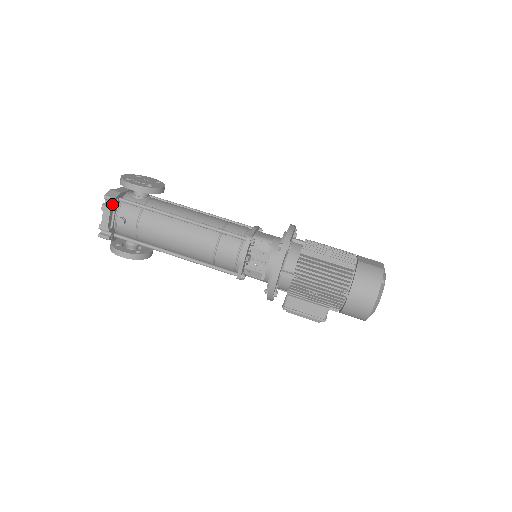
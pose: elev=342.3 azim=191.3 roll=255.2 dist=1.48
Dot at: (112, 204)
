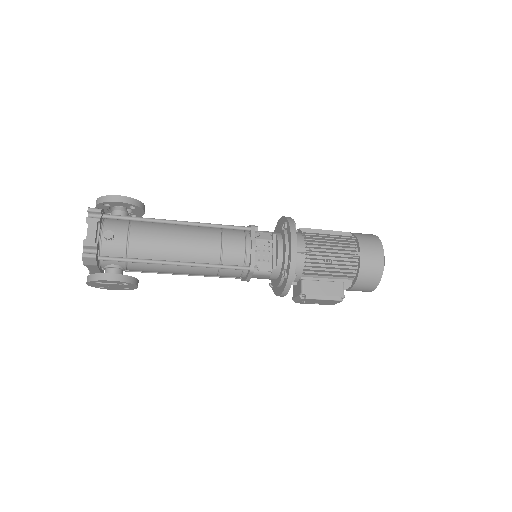
Dot at: (97, 218)
